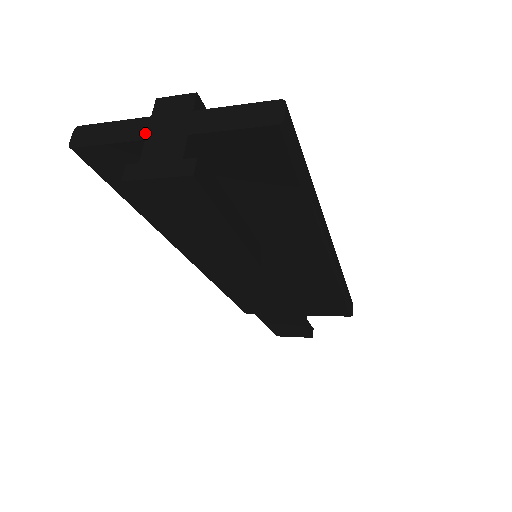
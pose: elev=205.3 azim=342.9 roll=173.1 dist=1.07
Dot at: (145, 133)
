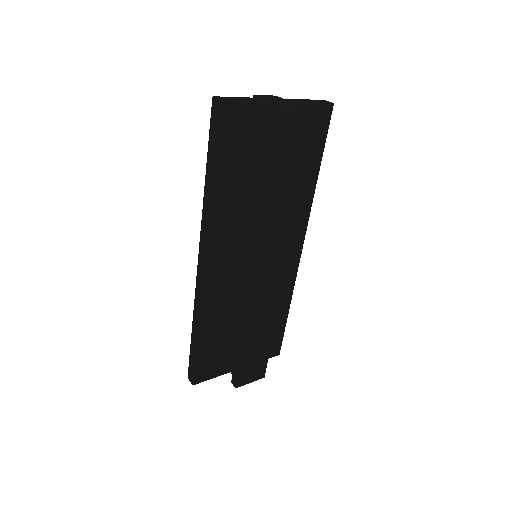
Dot at: (267, 101)
